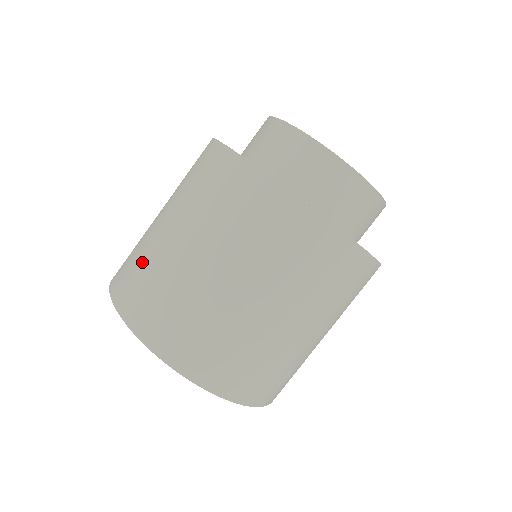
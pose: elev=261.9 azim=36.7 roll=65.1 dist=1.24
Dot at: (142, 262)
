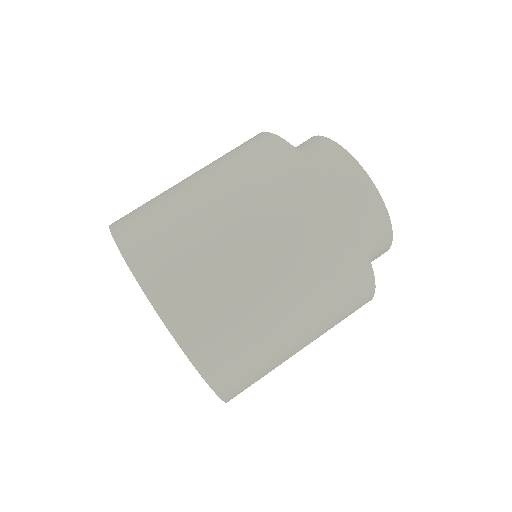
Dot at: (157, 205)
